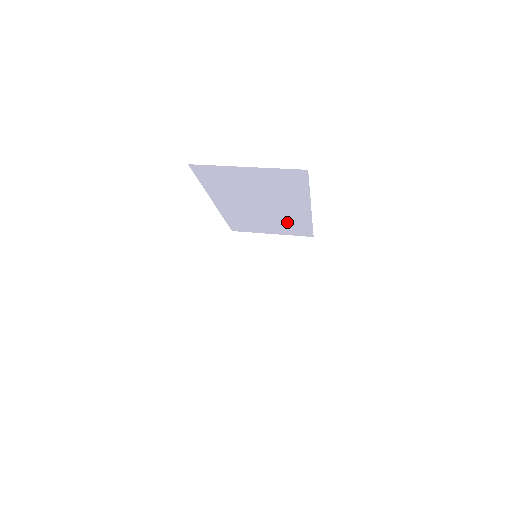
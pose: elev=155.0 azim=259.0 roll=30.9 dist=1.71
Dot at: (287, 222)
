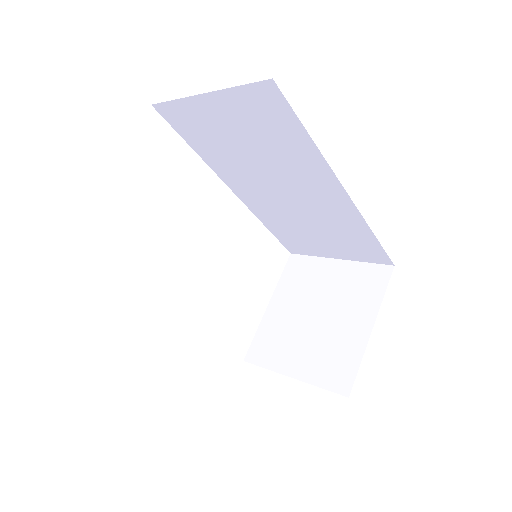
Dot at: (337, 228)
